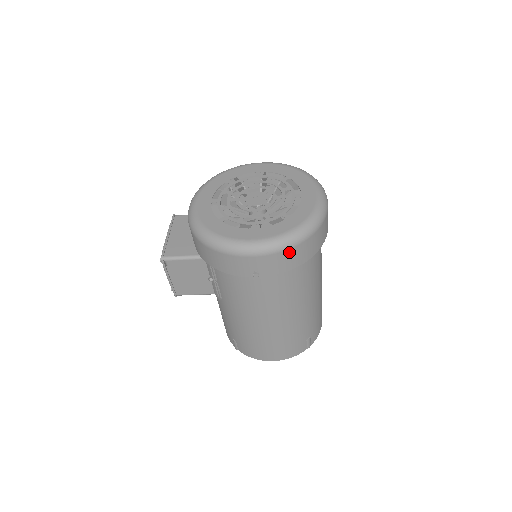
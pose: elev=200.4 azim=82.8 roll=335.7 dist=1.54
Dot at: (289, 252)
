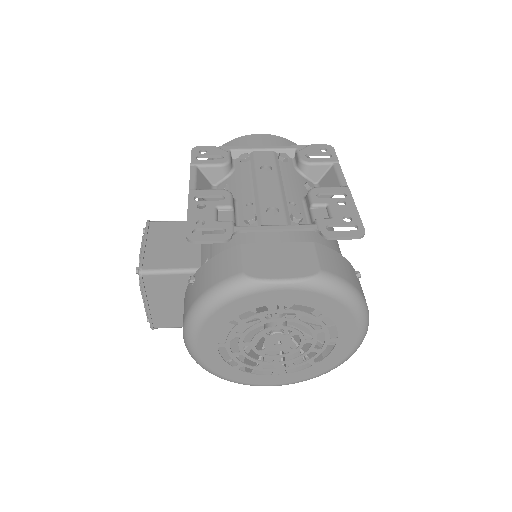
Dot at: occluded
